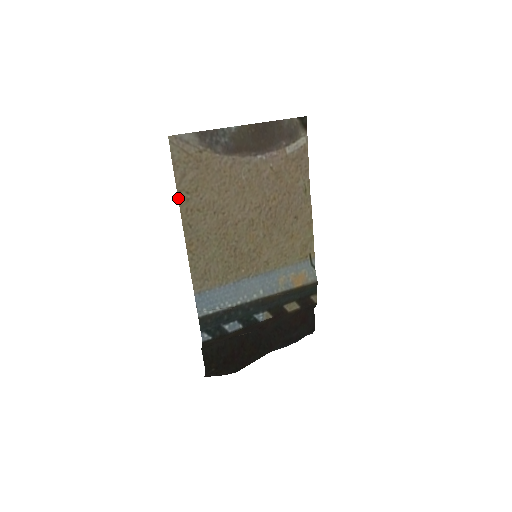
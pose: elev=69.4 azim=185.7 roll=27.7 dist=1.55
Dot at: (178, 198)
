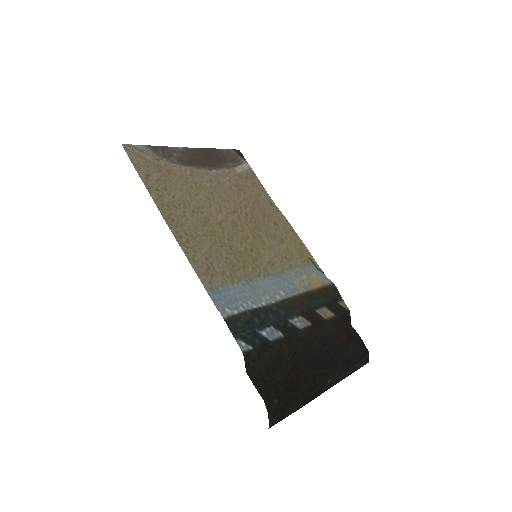
Dot at: occluded
